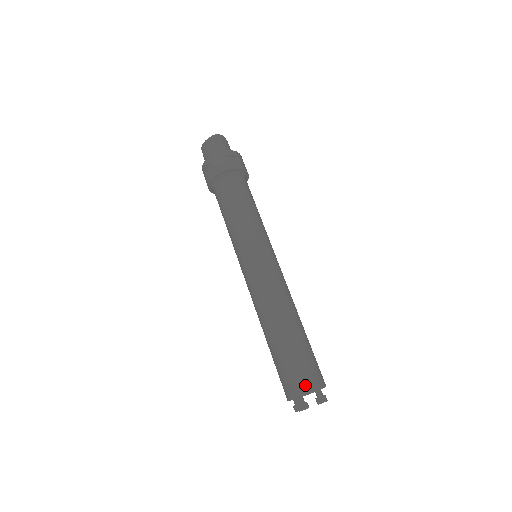
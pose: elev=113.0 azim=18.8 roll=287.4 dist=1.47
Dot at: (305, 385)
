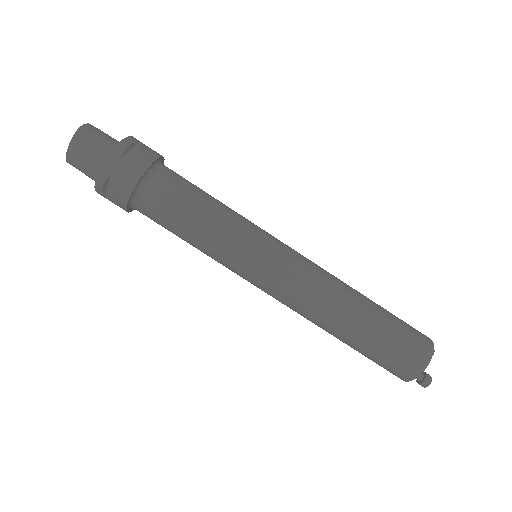
Dot at: (423, 357)
